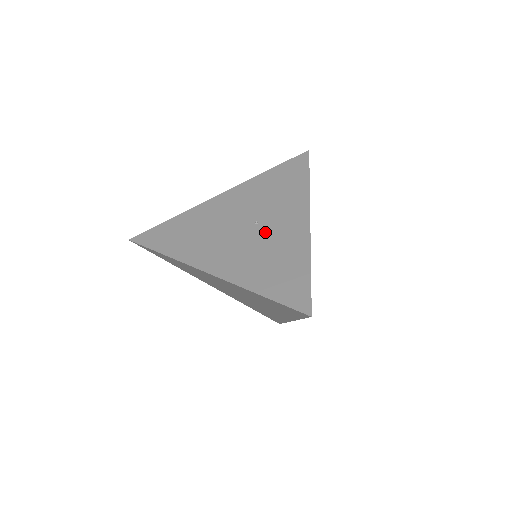
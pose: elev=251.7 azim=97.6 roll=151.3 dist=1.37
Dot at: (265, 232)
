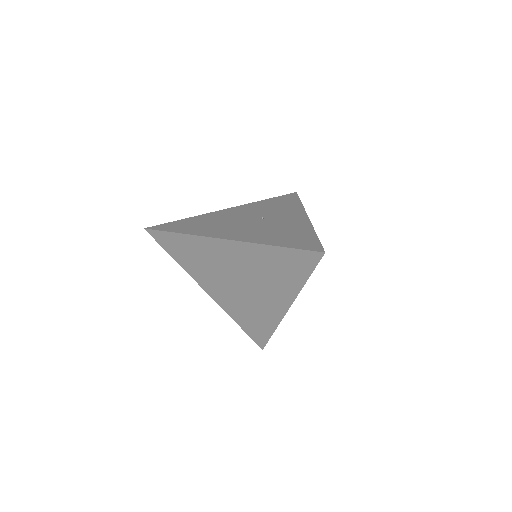
Dot at: (271, 222)
